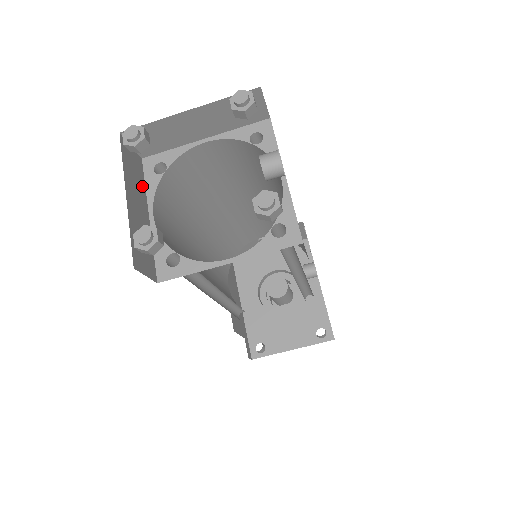
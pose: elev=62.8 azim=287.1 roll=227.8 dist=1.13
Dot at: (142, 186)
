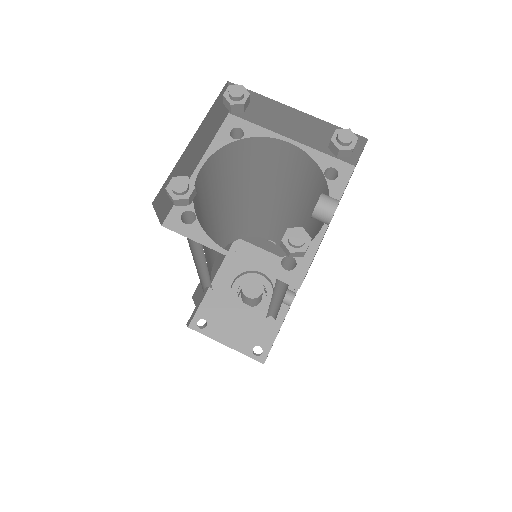
Dot at: (211, 137)
